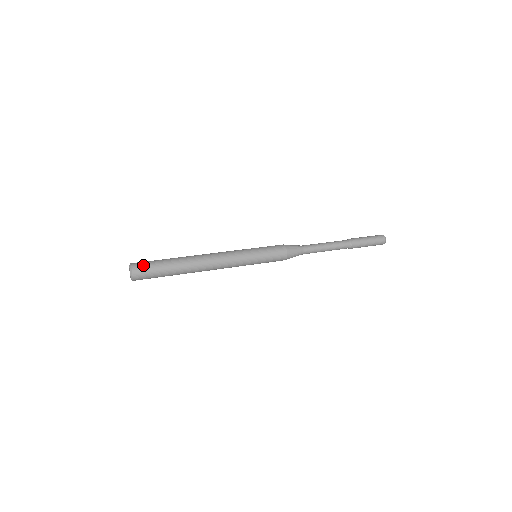
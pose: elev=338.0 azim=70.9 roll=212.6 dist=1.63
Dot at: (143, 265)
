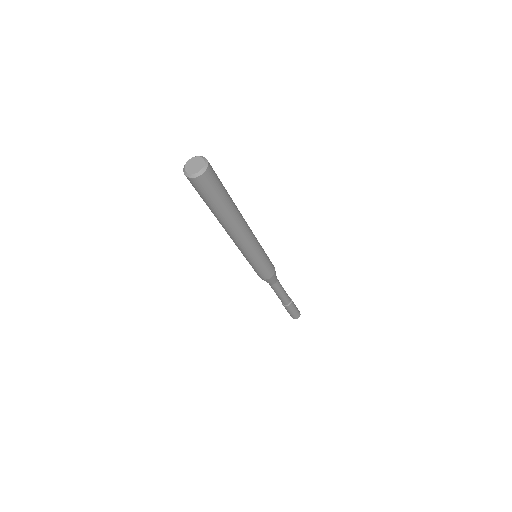
Dot at: occluded
